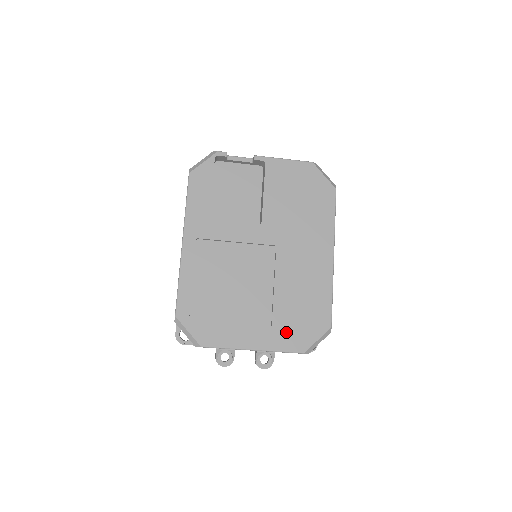
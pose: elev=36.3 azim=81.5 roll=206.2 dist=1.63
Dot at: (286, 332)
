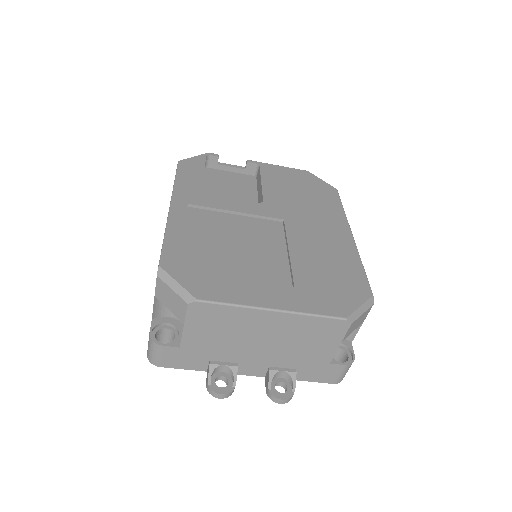
Dot at: (315, 294)
